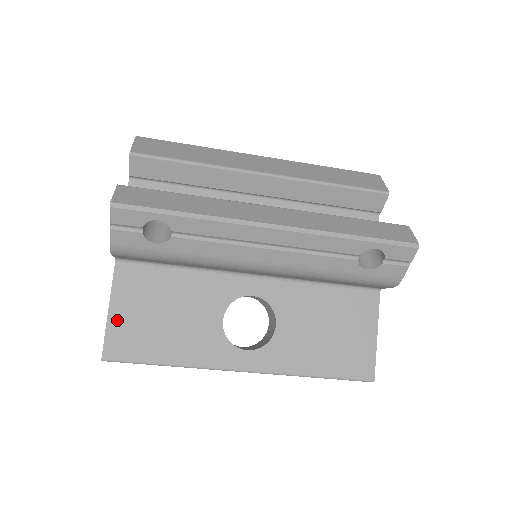
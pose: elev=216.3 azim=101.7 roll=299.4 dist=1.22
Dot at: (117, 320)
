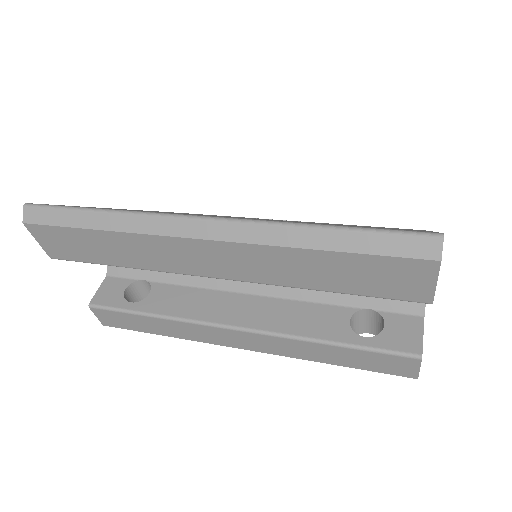
Dot at: occluded
